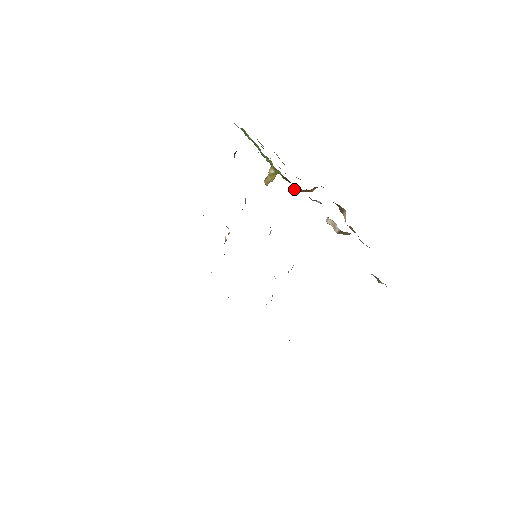
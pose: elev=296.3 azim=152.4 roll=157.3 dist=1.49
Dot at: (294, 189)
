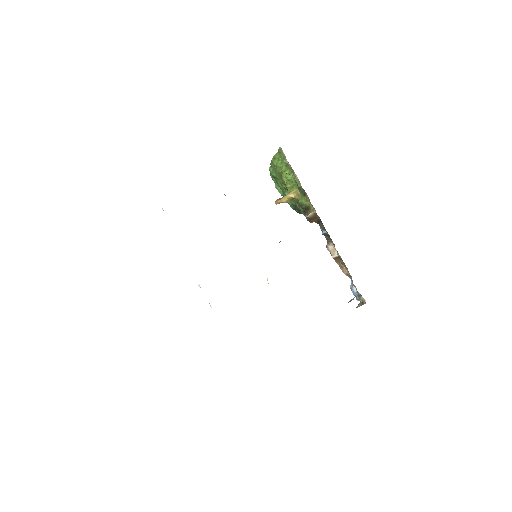
Dot at: (312, 215)
